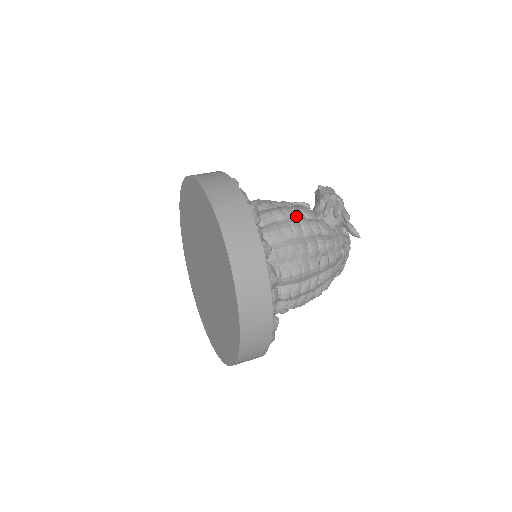
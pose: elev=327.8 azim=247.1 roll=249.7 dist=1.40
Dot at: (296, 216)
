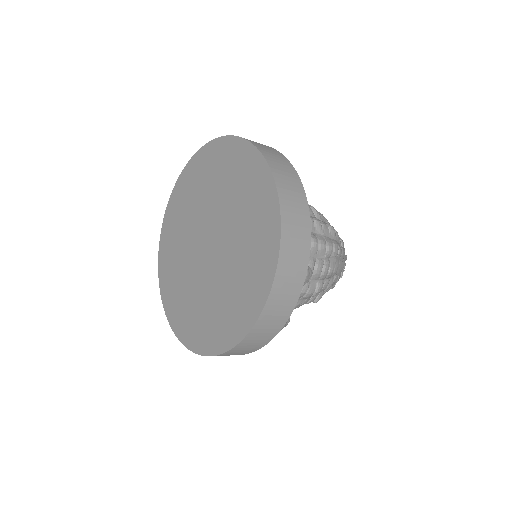
Dot at: occluded
